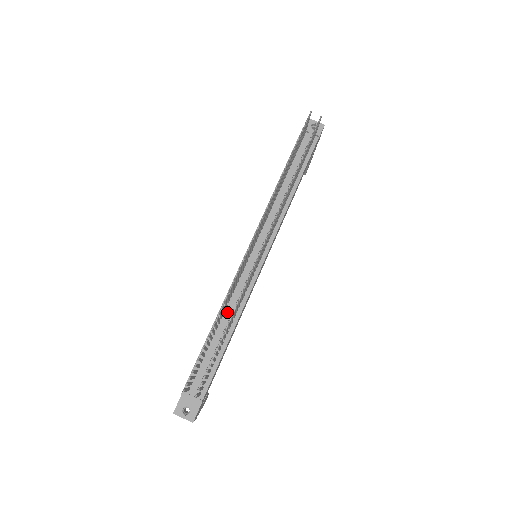
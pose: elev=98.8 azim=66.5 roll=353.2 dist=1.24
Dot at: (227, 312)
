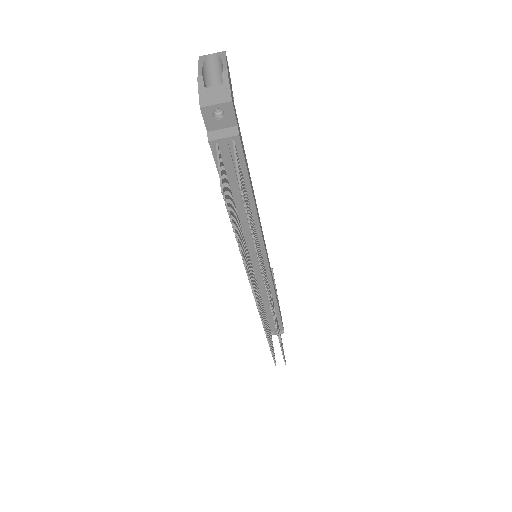
Dot at: (264, 299)
